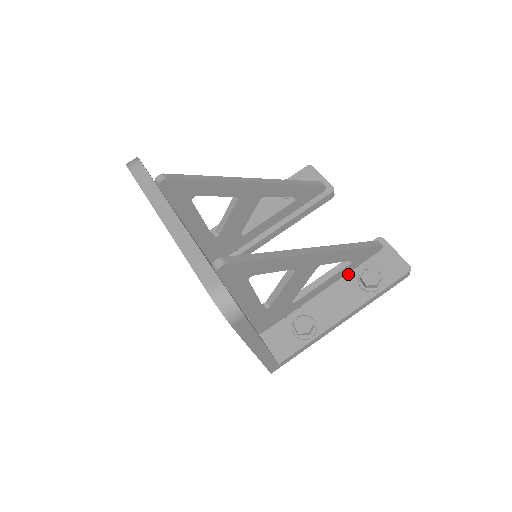
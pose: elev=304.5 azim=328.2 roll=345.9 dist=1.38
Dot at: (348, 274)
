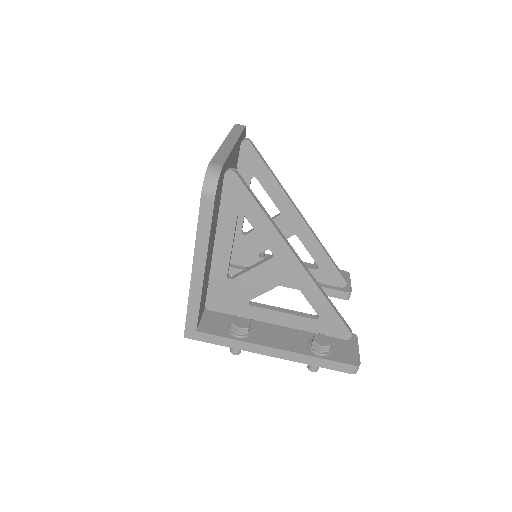
Dot at: (307, 332)
